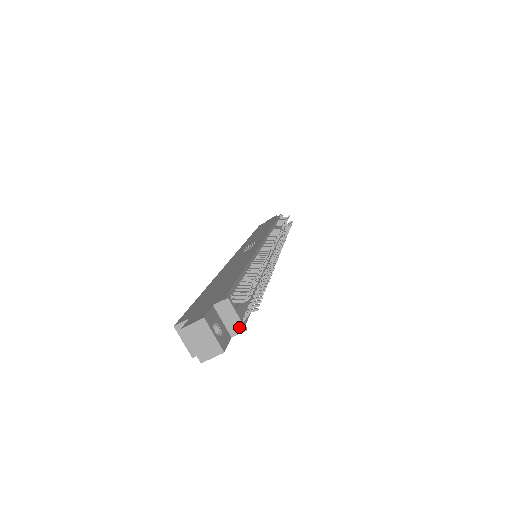
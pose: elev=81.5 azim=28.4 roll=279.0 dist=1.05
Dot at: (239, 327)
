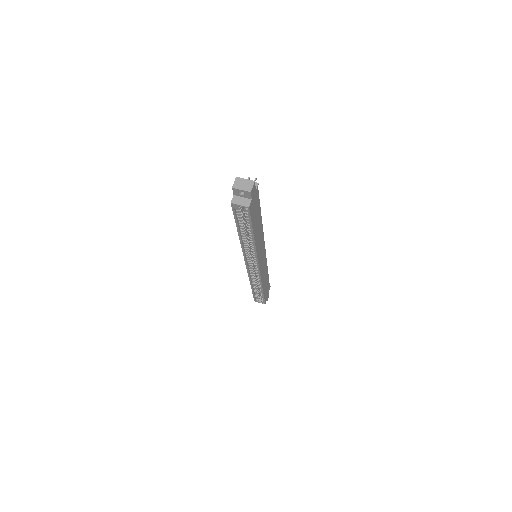
Dot at: (255, 185)
